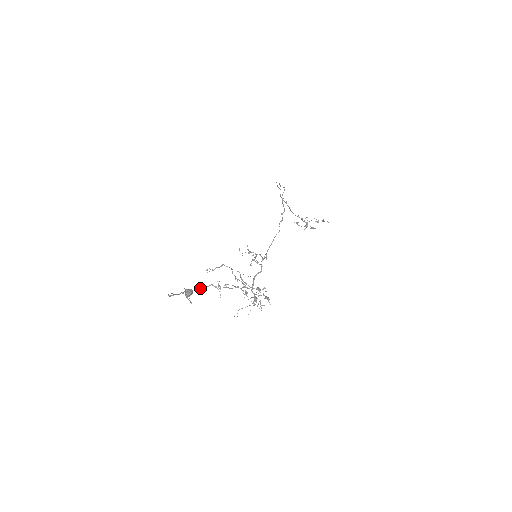
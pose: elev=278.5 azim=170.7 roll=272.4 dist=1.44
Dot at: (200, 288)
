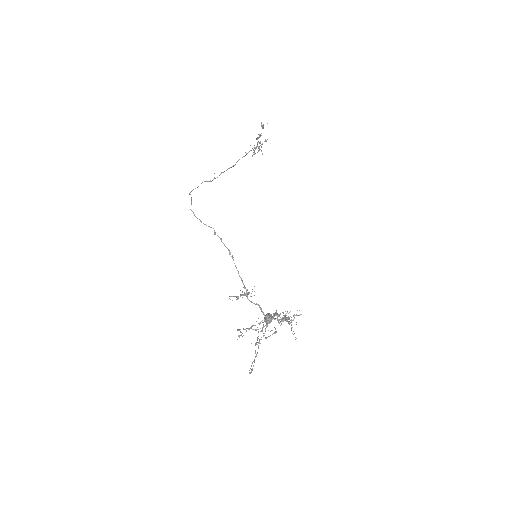
Dot at: (256, 344)
